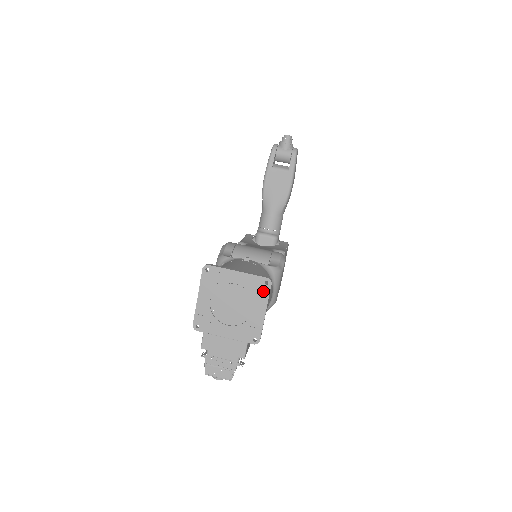
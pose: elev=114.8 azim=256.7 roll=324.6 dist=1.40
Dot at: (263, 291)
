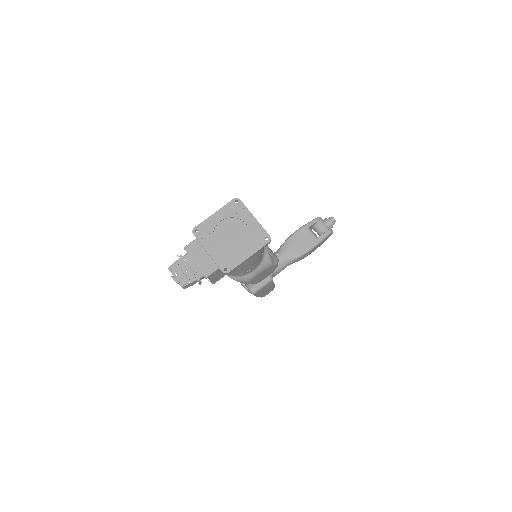
Dot at: (260, 242)
